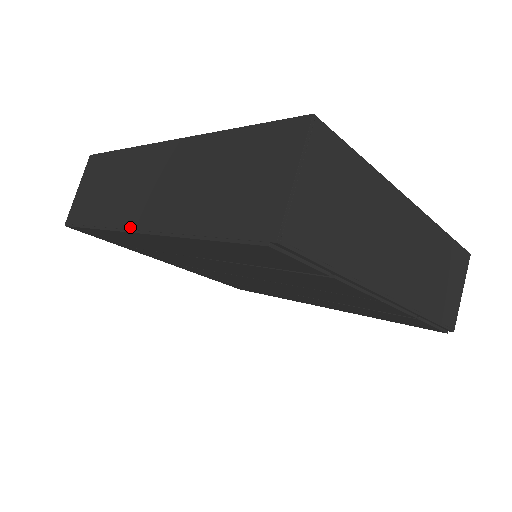
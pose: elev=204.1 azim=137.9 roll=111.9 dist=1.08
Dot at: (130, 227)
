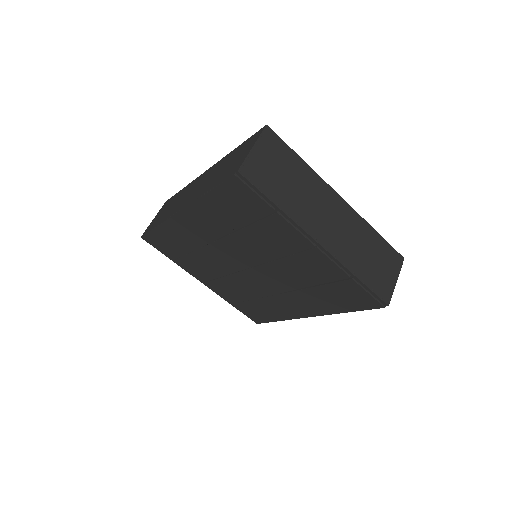
Dot at: (176, 212)
